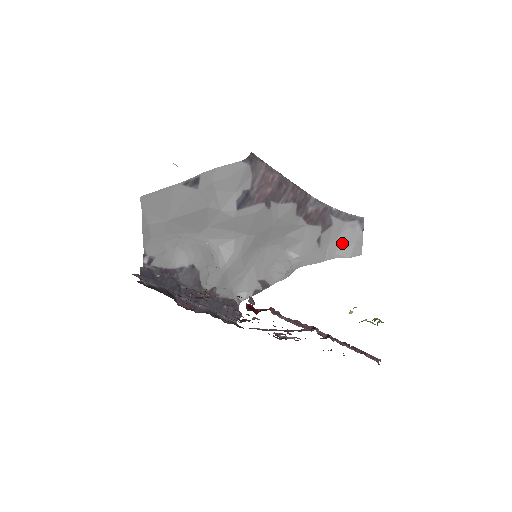
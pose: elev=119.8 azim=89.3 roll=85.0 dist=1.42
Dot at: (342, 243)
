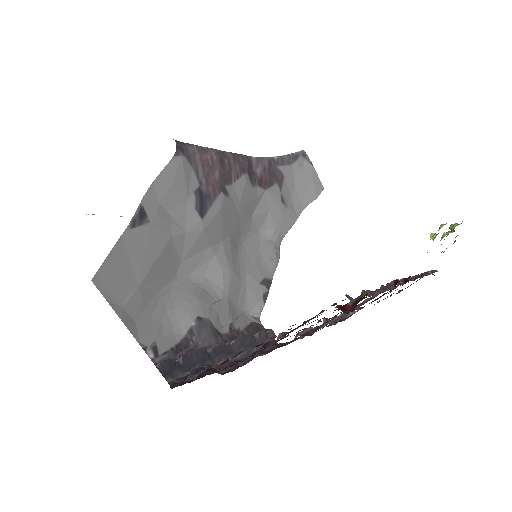
Dot at: (301, 189)
